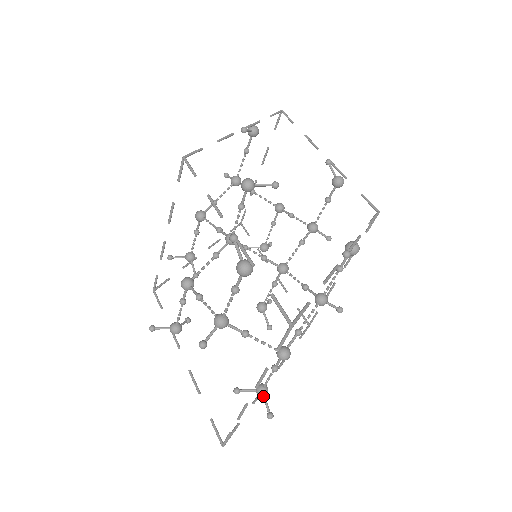
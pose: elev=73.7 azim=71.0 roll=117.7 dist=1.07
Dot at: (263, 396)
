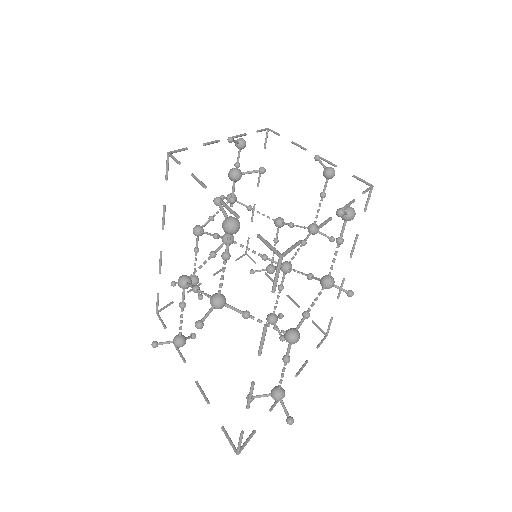
Dot at: (280, 400)
